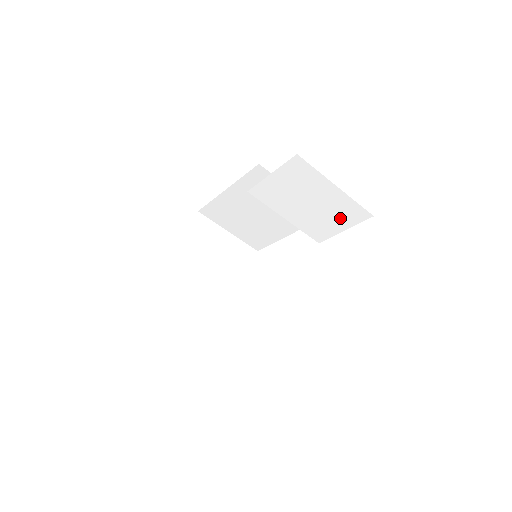
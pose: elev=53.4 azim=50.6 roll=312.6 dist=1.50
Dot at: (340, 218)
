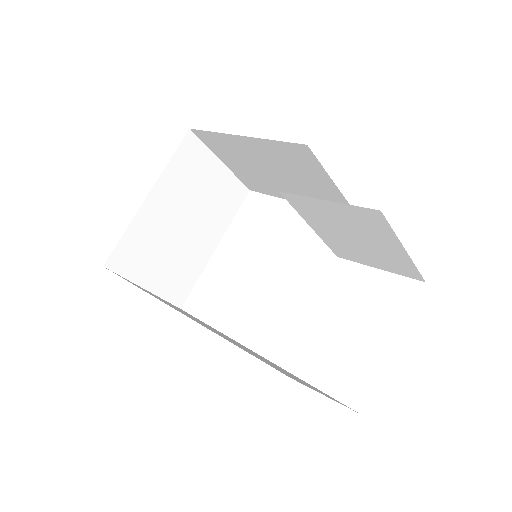
Dot at: (383, 262)
